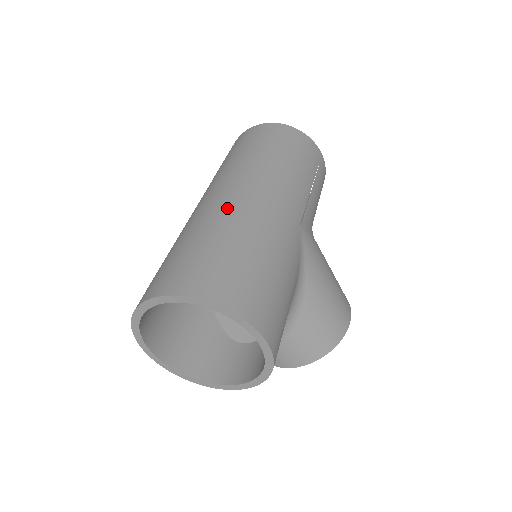
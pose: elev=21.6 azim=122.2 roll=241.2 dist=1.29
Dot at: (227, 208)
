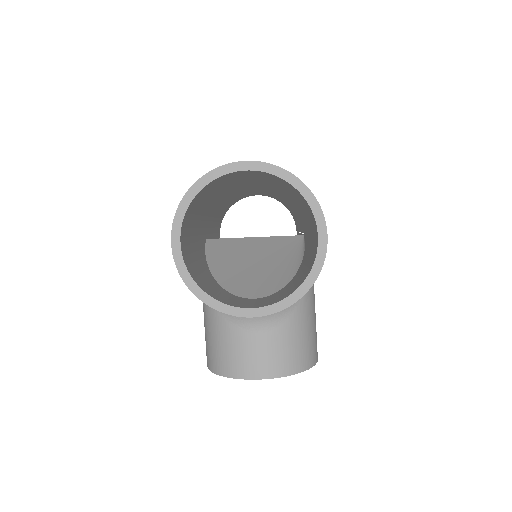
Dot at: occluded
